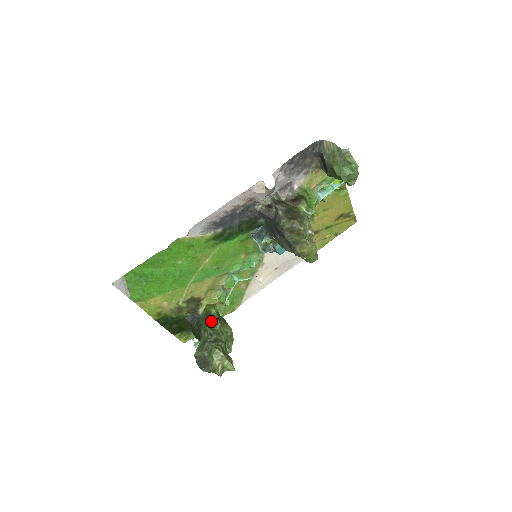
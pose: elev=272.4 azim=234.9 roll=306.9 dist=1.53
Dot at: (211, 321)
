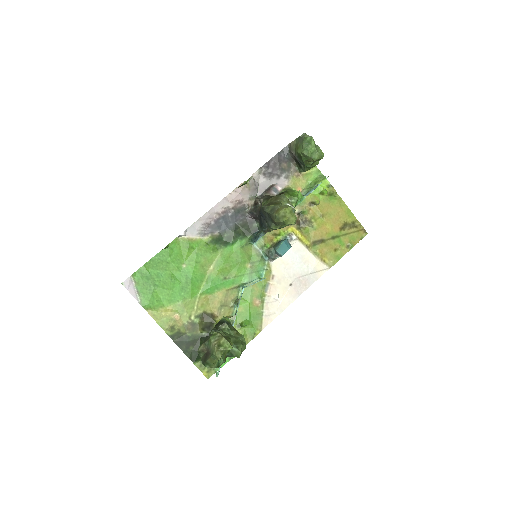
Dot at: (219, 325)
